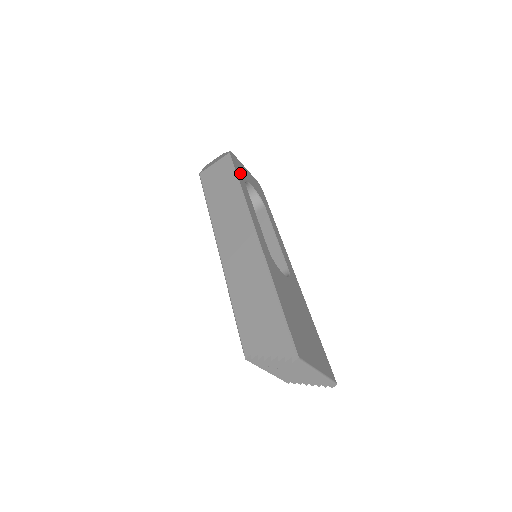
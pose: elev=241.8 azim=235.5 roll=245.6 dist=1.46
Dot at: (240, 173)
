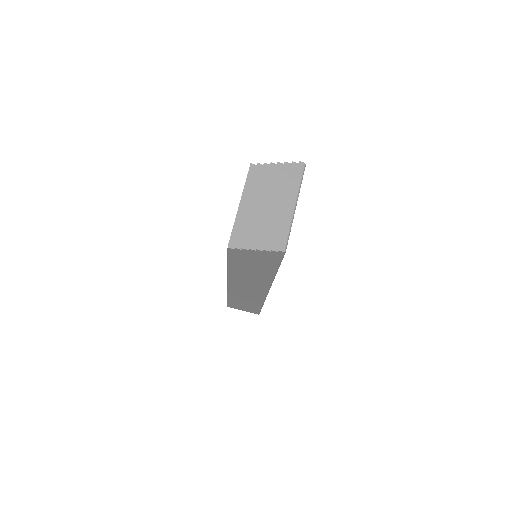
Dot at: occluded
